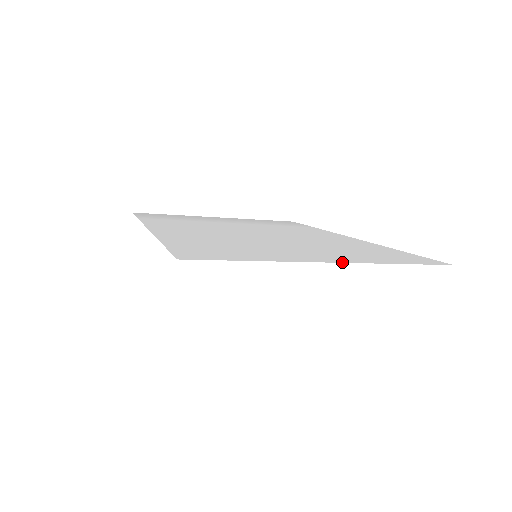
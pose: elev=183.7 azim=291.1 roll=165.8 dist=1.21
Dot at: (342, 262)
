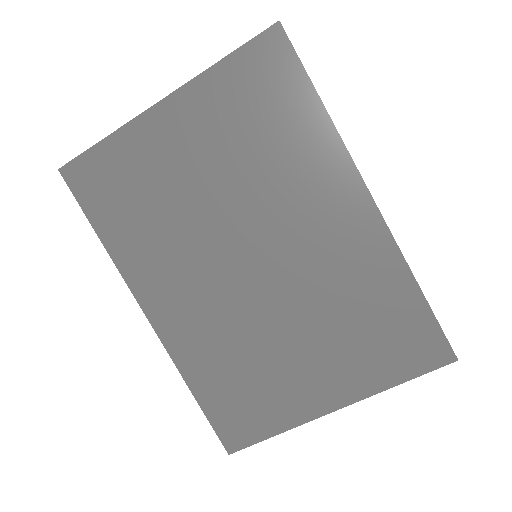
Dot at: occluded
